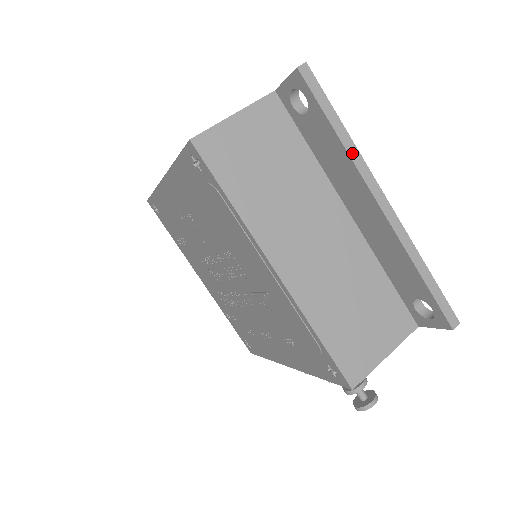
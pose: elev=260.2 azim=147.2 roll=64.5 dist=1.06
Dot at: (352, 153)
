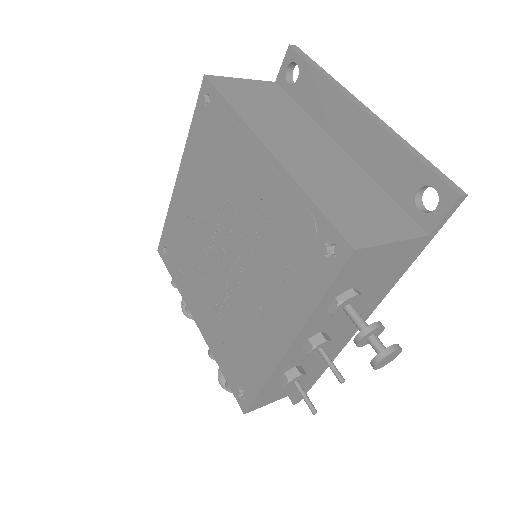
Dot at: (334, 82)
